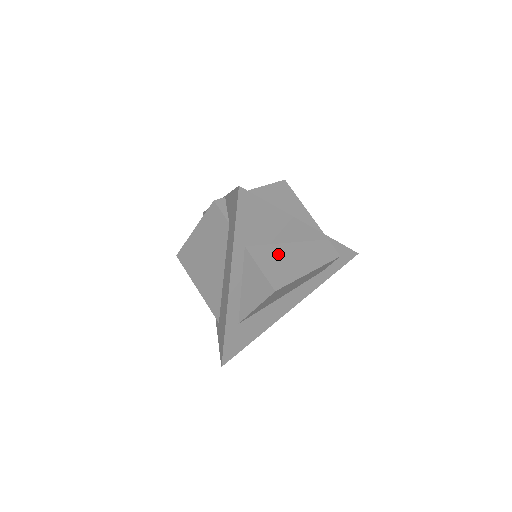
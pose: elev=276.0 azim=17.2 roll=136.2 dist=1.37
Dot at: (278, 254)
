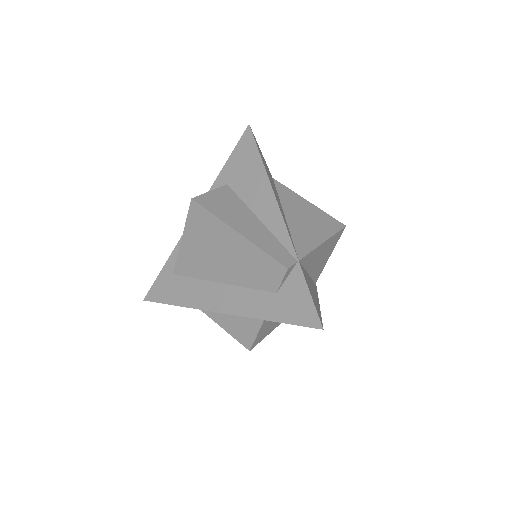
Dot at: occluded
